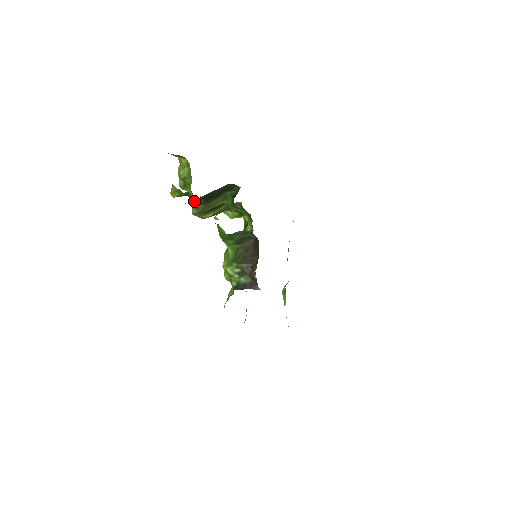
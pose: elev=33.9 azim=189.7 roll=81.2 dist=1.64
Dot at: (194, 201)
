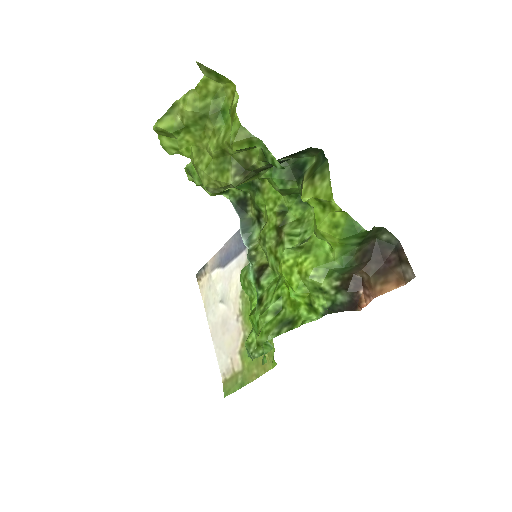
Dot at: (254, 163)
